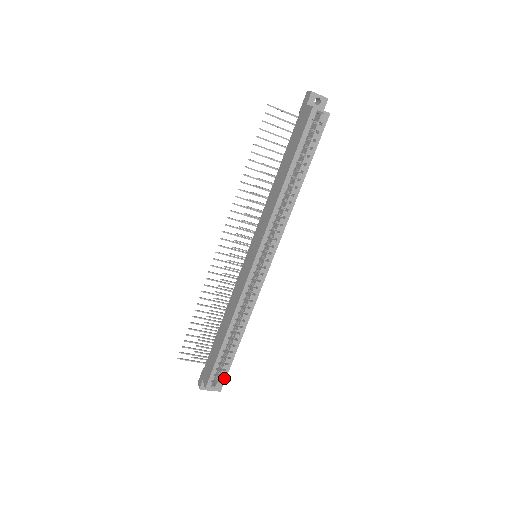
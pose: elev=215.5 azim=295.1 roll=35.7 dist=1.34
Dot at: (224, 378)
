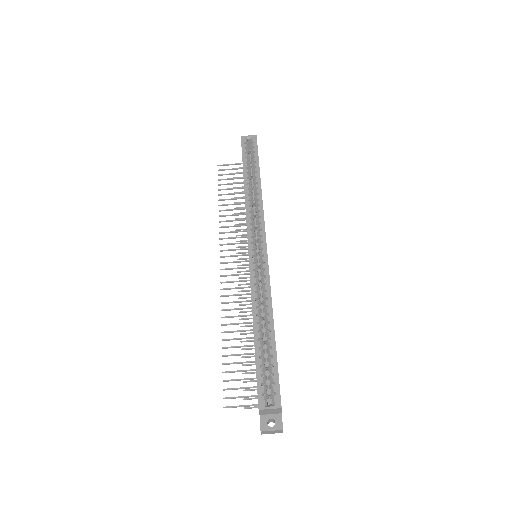
Dot at: (277, 386)
